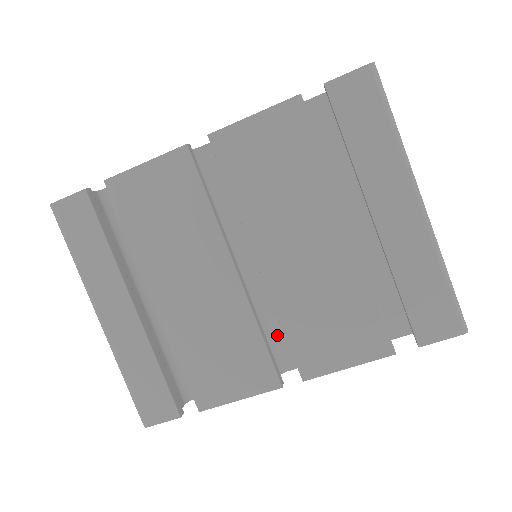
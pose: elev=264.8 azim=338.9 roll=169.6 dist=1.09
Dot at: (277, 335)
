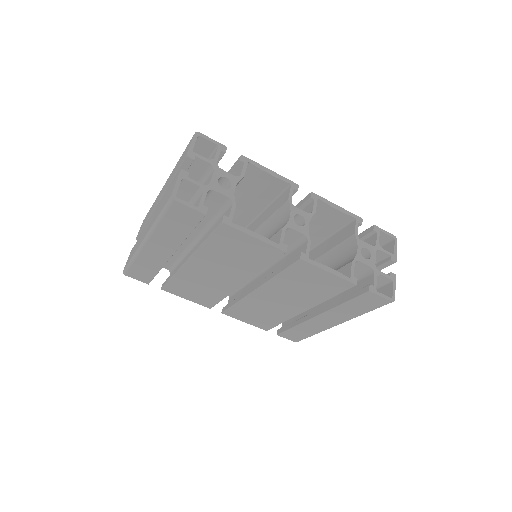
Dot at: occluded
